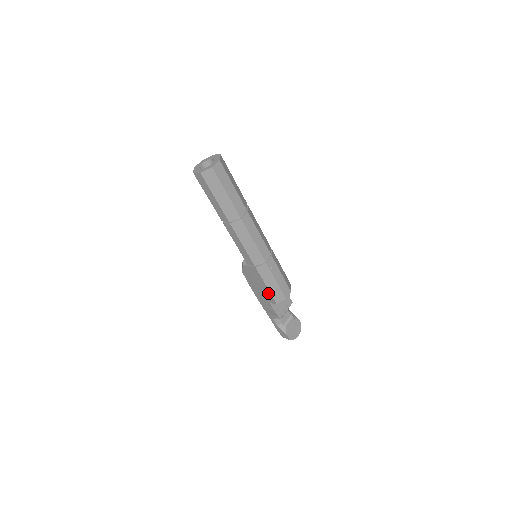
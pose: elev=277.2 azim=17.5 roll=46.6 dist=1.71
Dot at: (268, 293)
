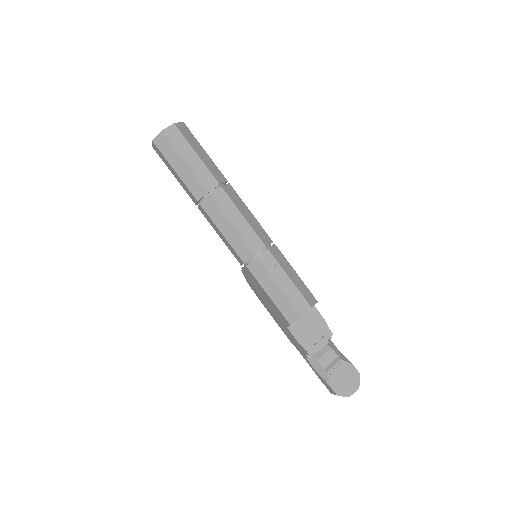
Dot at: (276, 308)
